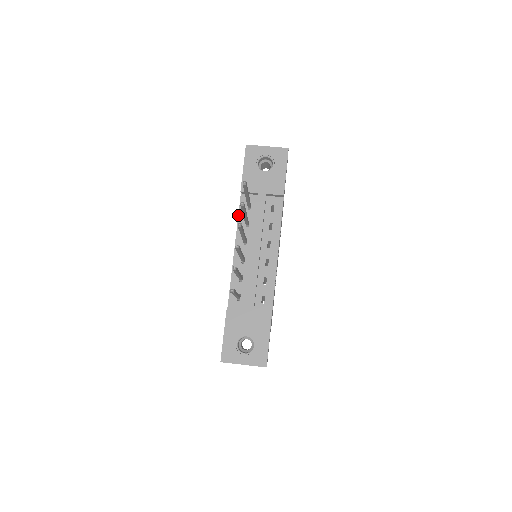
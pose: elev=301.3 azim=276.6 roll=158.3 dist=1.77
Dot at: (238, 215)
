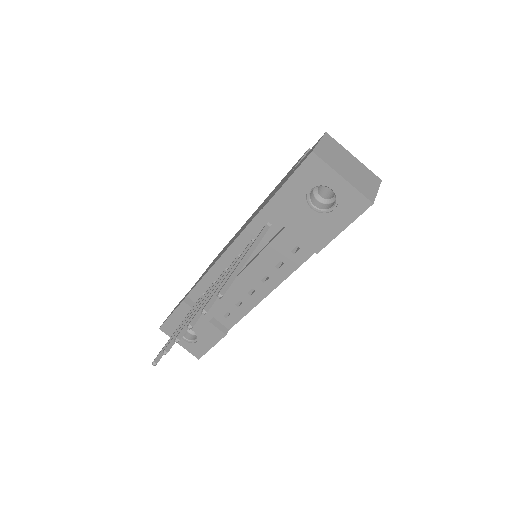
Dot at: (246, 226)
